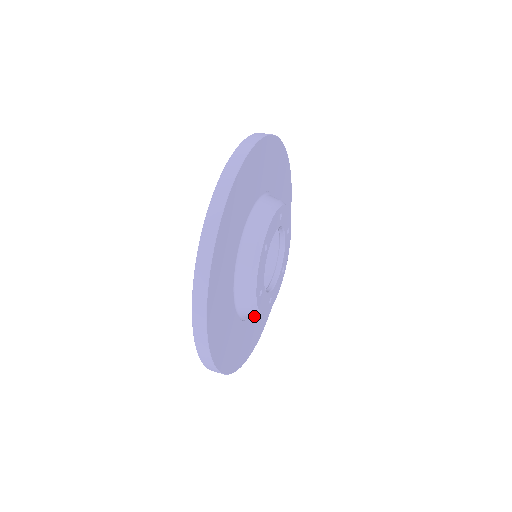
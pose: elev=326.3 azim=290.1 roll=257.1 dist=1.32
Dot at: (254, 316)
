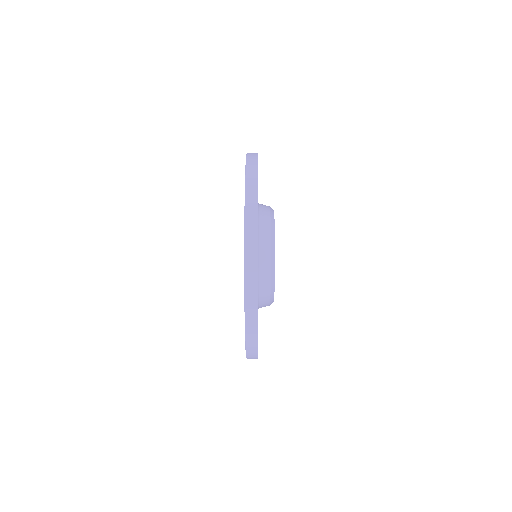
Dot at: (268, 304)
